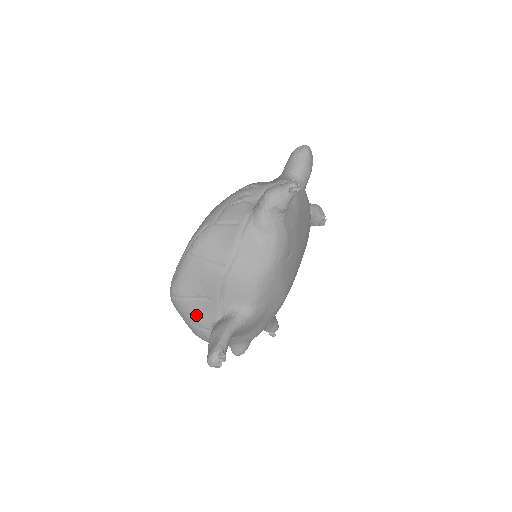
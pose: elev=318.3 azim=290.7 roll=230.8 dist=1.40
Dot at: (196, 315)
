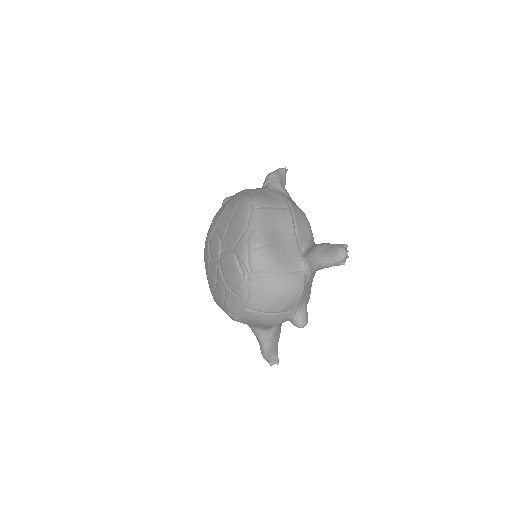
Dot at: (283, 260)
